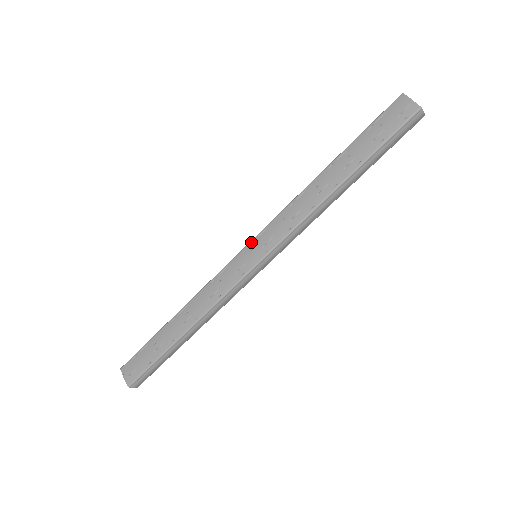
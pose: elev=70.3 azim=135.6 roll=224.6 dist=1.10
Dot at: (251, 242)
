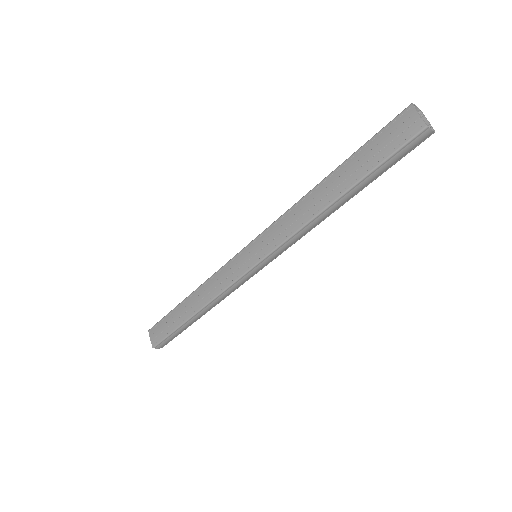
Dot at: (251, 243)
